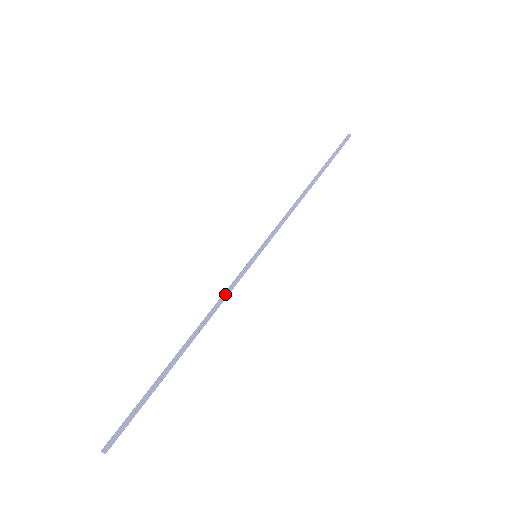
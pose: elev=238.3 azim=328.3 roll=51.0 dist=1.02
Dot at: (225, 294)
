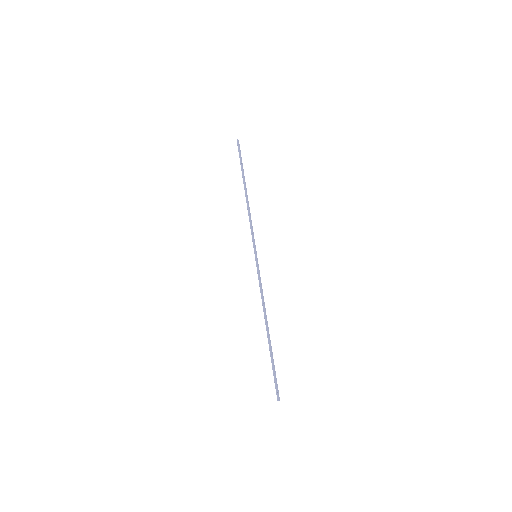
Dot at: (261, 288)
